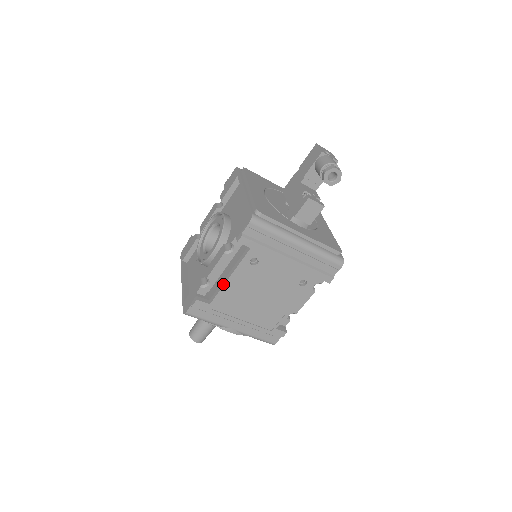
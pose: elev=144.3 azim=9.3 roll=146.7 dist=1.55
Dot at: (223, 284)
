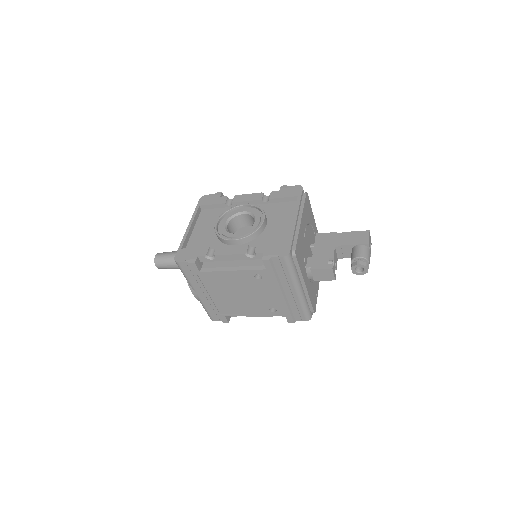
Dot at: (223, 270)
